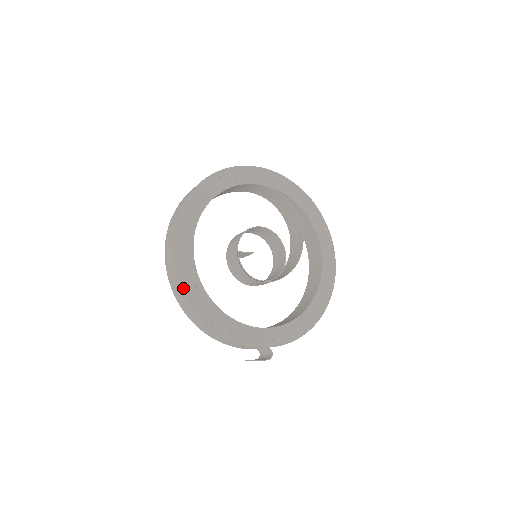
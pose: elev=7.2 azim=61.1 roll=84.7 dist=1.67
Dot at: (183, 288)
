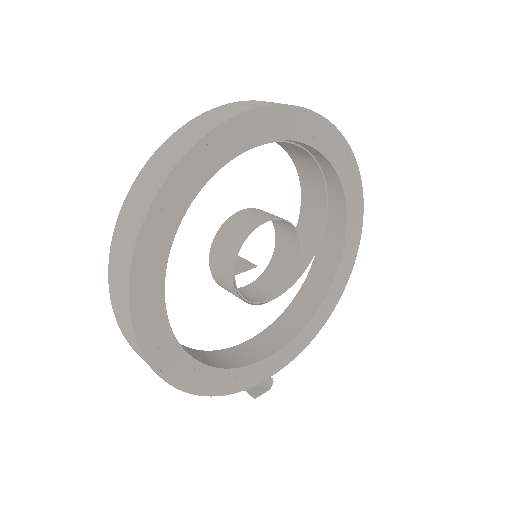
Dot at: (154, 366)
